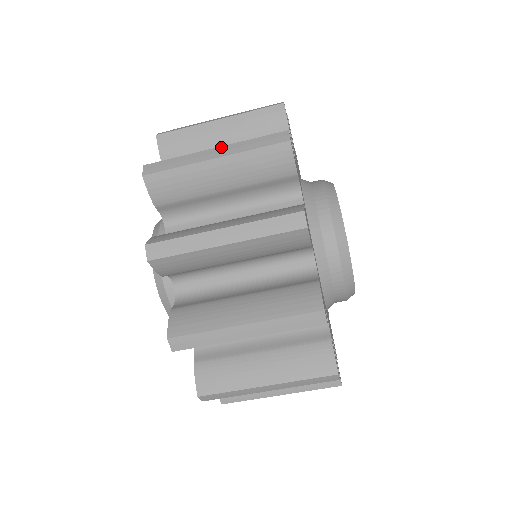
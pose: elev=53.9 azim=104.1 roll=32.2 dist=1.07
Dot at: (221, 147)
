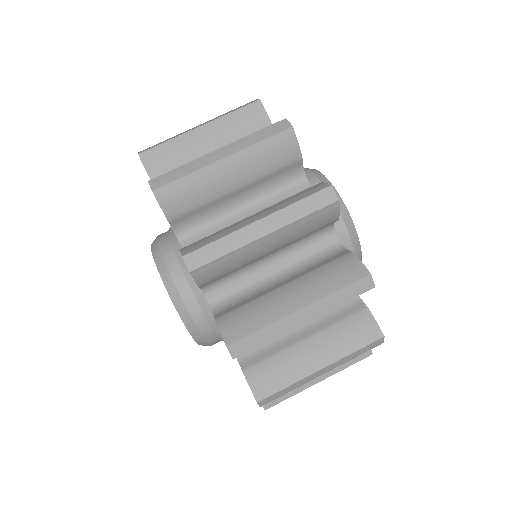
Dot at: (225, 147)
